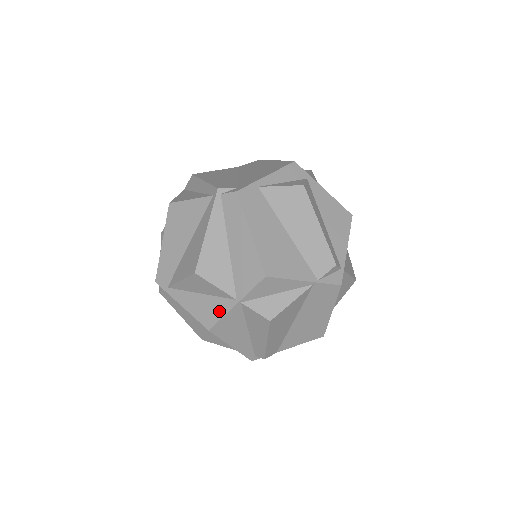
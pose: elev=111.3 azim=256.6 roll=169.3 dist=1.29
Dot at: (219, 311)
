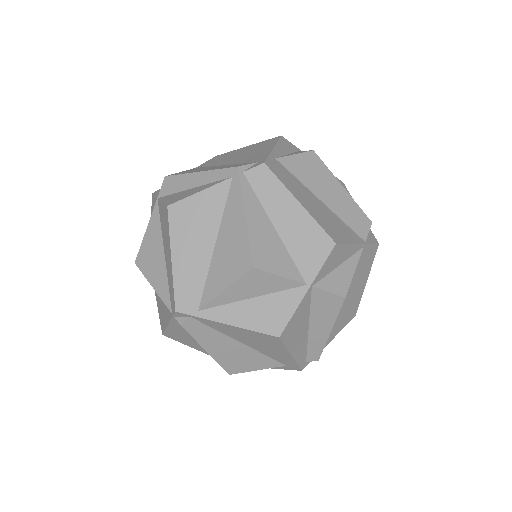
Dot at: (287, 308)
